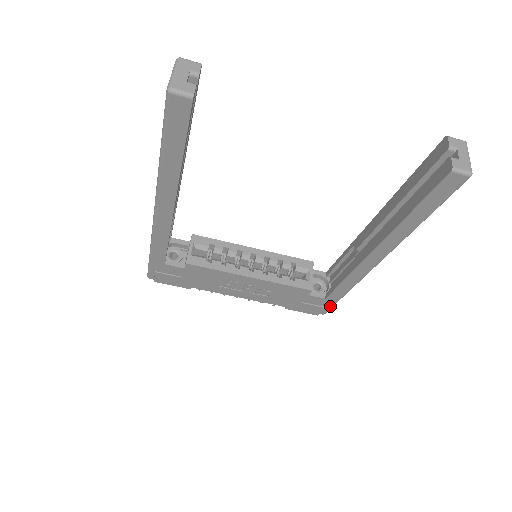
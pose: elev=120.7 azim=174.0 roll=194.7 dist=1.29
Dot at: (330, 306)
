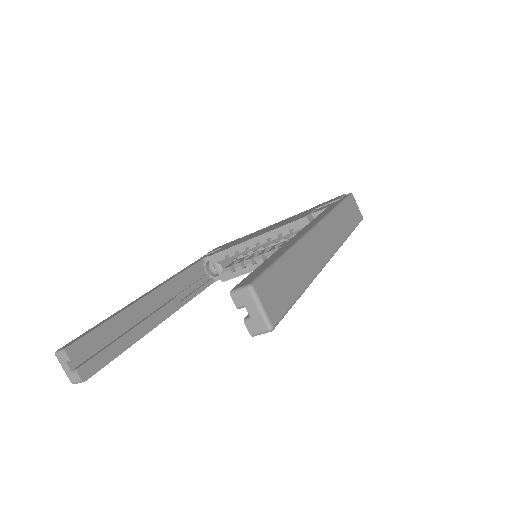
Dot at: occluded
